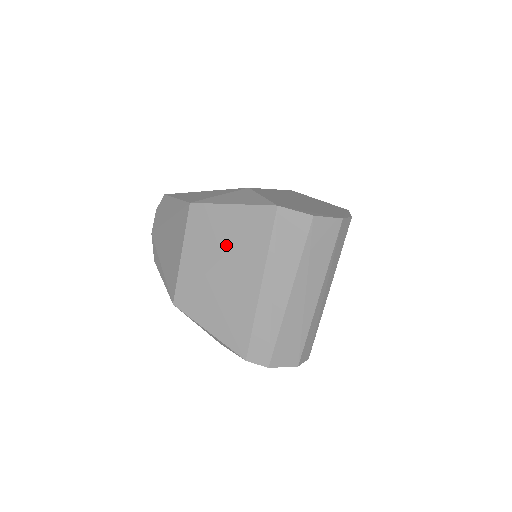
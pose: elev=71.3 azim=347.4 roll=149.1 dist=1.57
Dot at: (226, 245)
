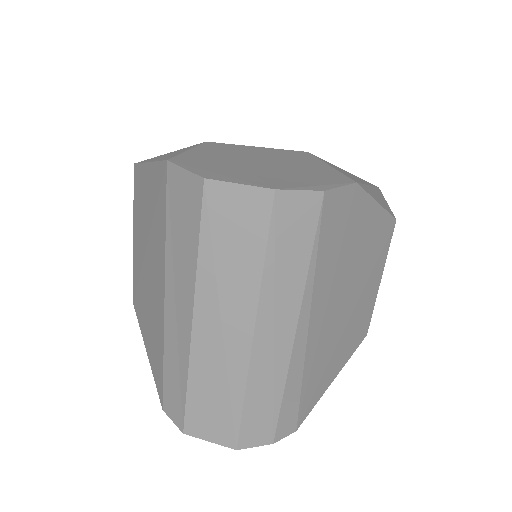
Dot at: (147, 226)
